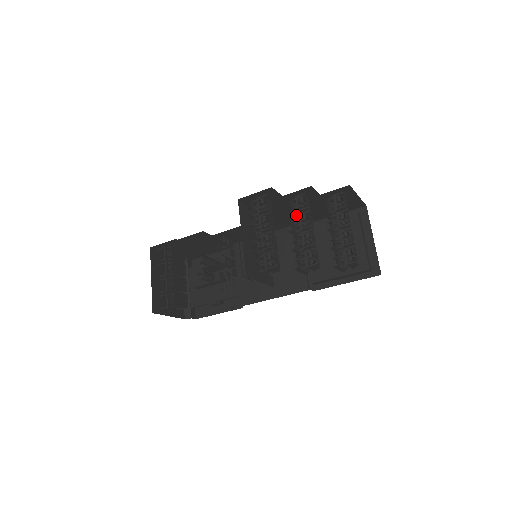
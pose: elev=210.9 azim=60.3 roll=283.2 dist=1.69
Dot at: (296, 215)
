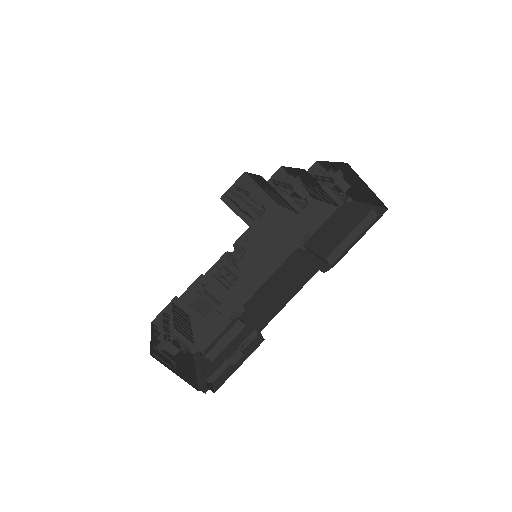
Dot at: occluded
